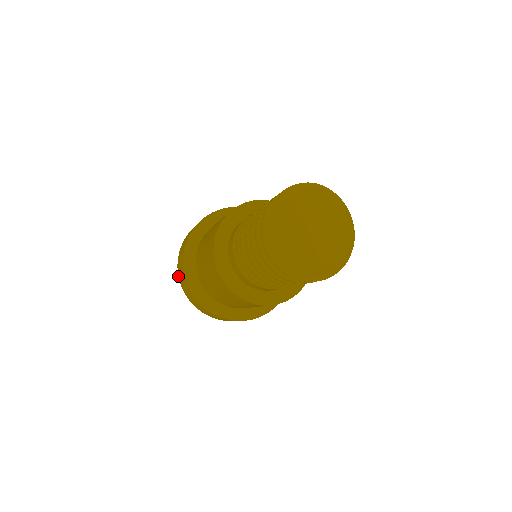
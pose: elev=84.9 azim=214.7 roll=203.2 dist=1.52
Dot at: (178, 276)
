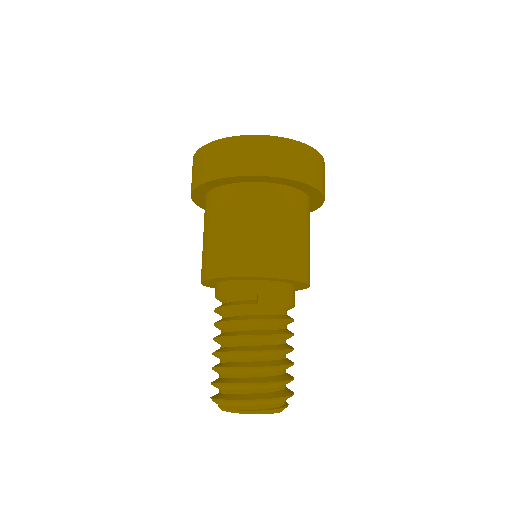
Dot at: occluded
